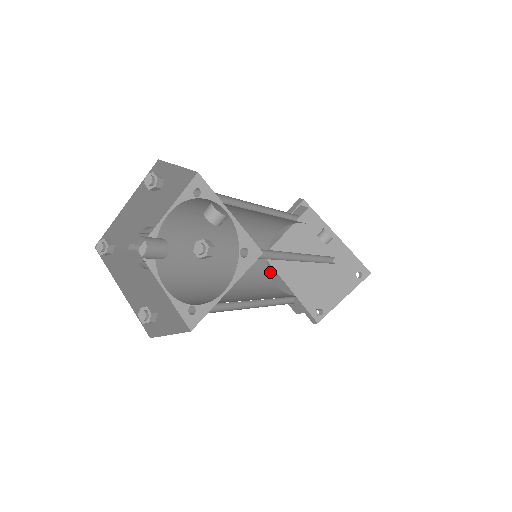
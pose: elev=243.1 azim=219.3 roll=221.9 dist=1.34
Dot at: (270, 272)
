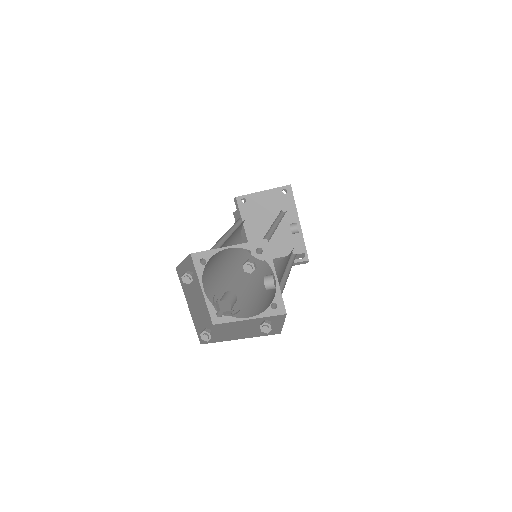
Dot at: occluded
